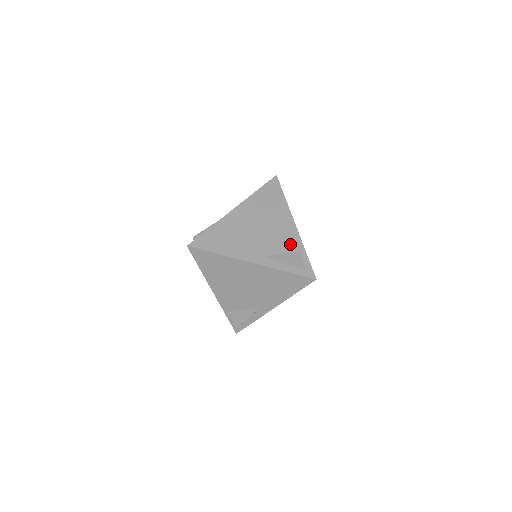
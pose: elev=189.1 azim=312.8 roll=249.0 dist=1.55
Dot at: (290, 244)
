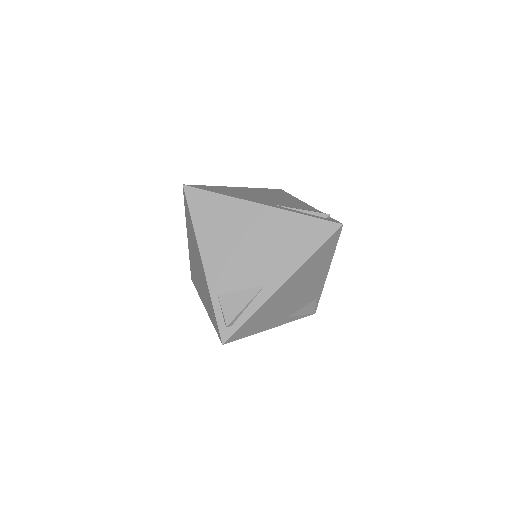
Dot at: (313, 296)
